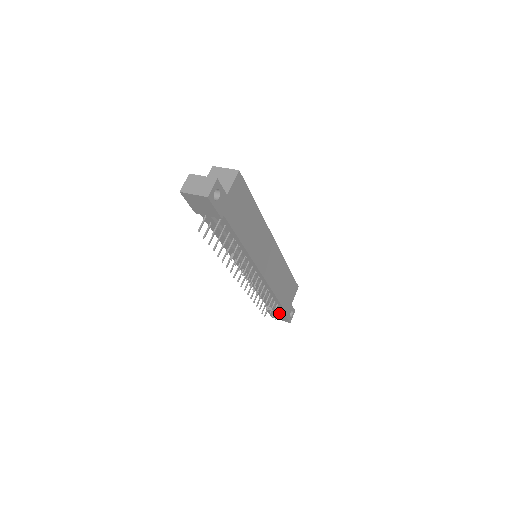
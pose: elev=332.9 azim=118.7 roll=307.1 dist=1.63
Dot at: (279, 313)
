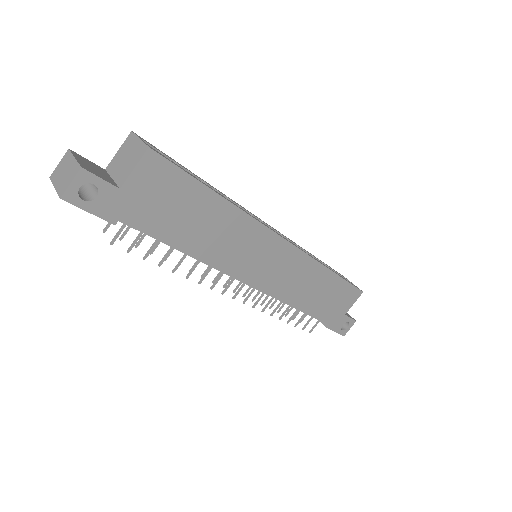
Dot at: (322, 323)
